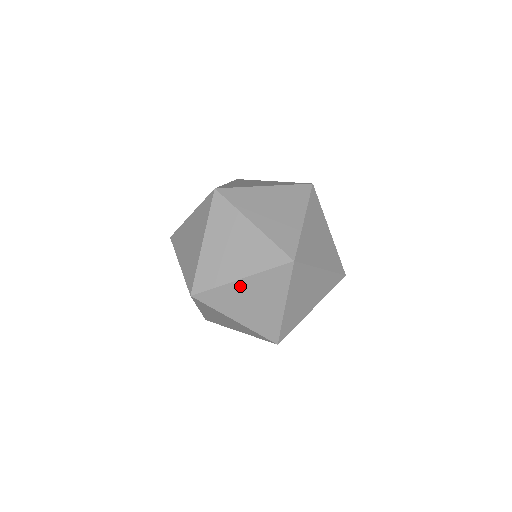
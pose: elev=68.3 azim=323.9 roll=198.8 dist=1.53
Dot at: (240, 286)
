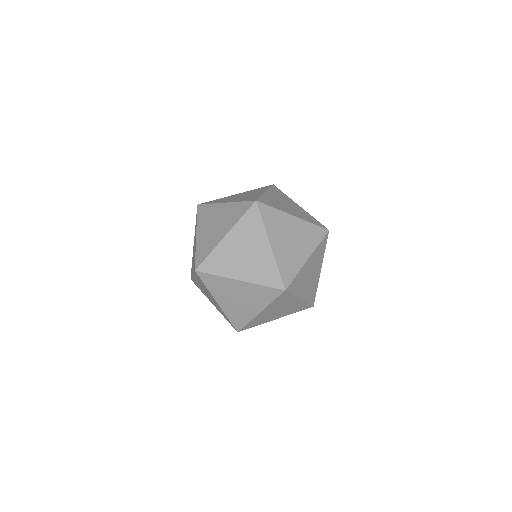
Dot at: (236, 284)
